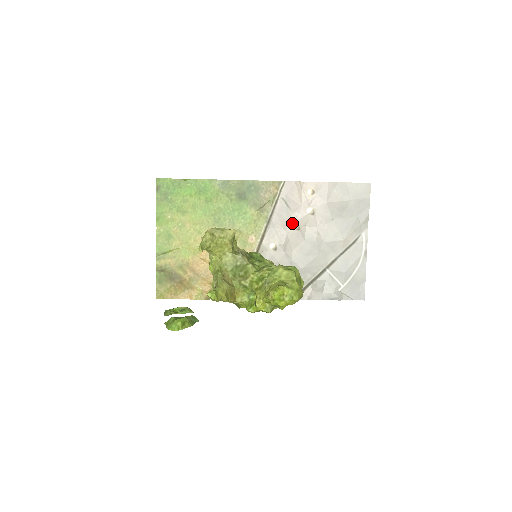
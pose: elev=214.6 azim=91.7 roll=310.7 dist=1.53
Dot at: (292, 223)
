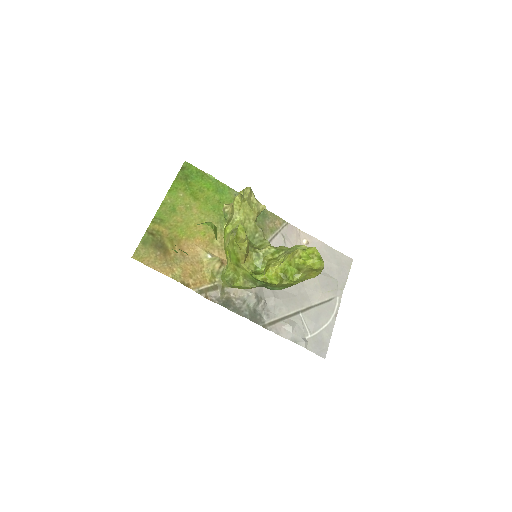
Dot at: occluded
